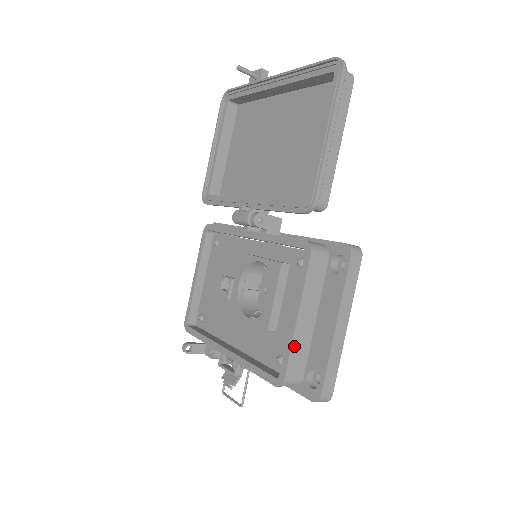
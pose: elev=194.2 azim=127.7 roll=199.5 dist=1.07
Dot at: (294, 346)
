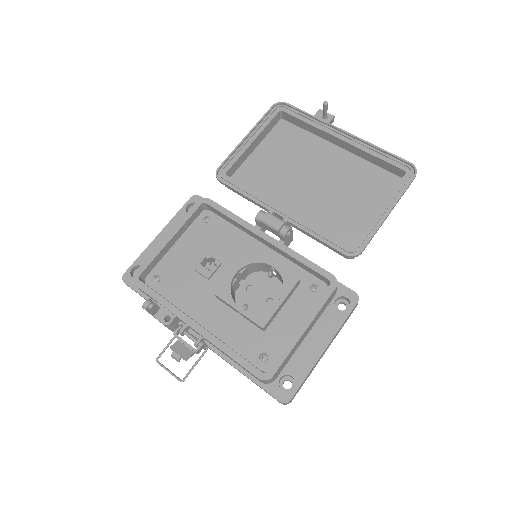
Dot at: (291, 352)
